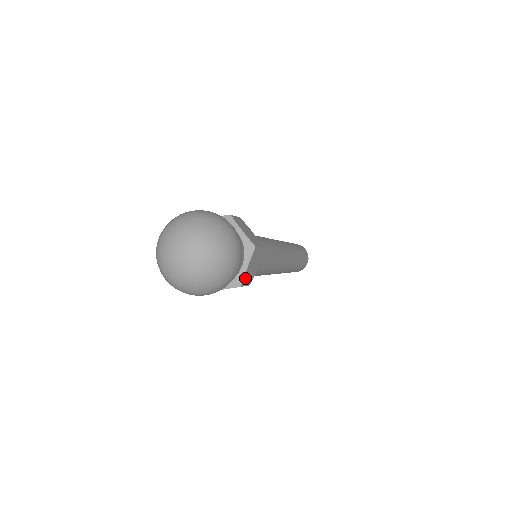
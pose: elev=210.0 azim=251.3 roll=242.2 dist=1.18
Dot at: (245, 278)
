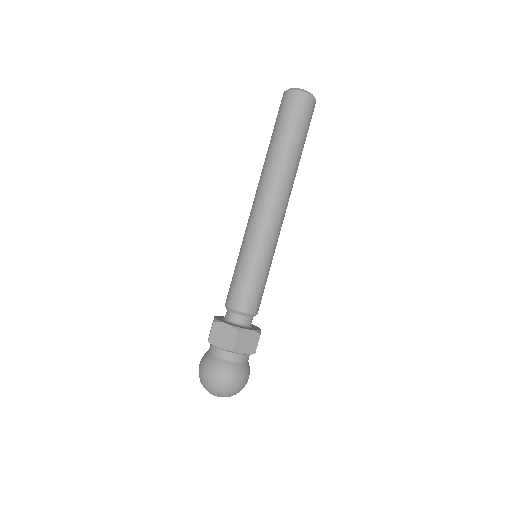
Dot at: occluded
